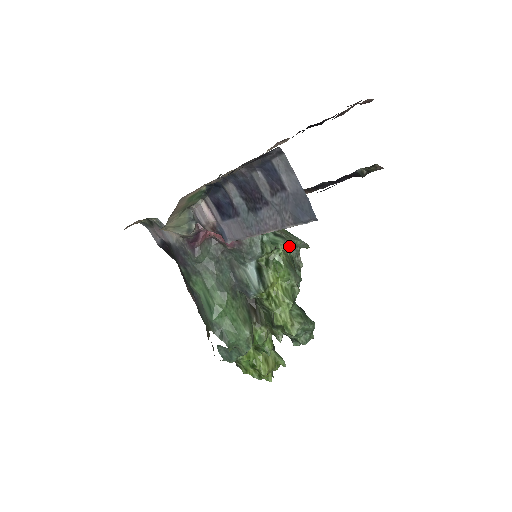
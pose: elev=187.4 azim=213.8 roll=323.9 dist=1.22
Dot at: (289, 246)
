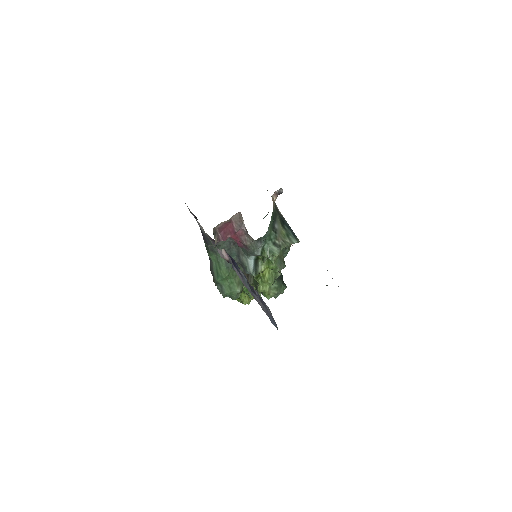
Dot at: occluded
